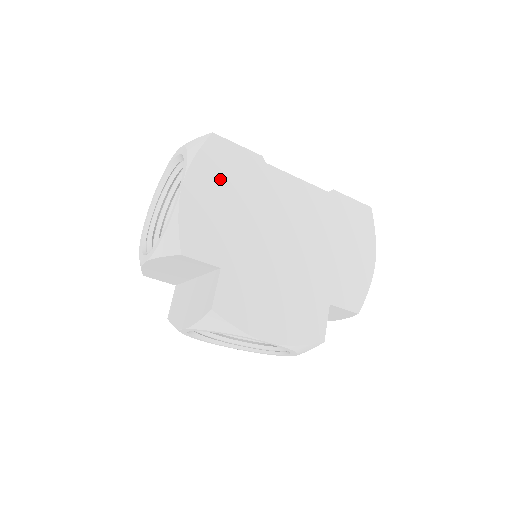
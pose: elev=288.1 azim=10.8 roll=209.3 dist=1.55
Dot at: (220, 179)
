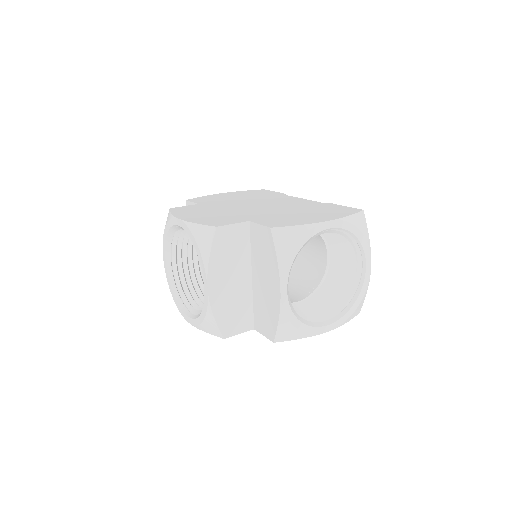
Dot at: (246, 194)
